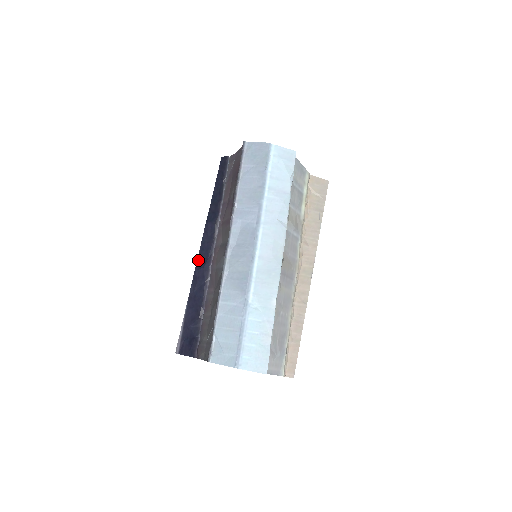
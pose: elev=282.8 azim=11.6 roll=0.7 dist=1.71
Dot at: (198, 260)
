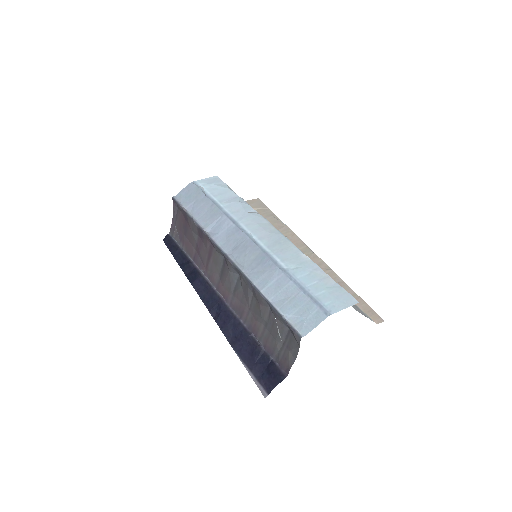
Dot at: (211, 313)
